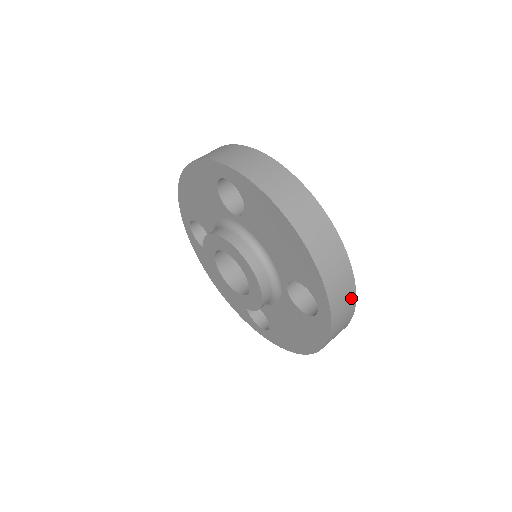
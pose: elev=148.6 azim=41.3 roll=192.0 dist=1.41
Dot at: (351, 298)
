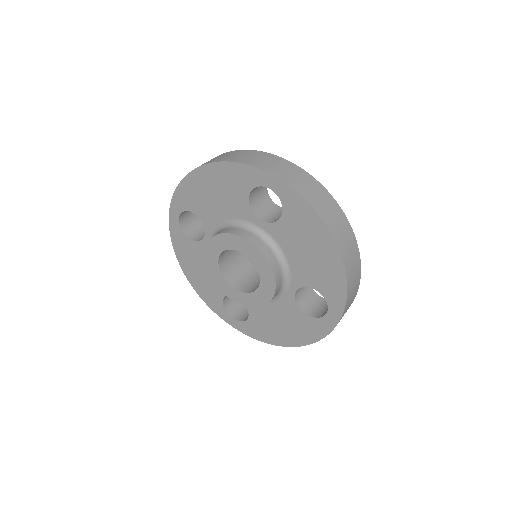
Dot at: (350, 305)
